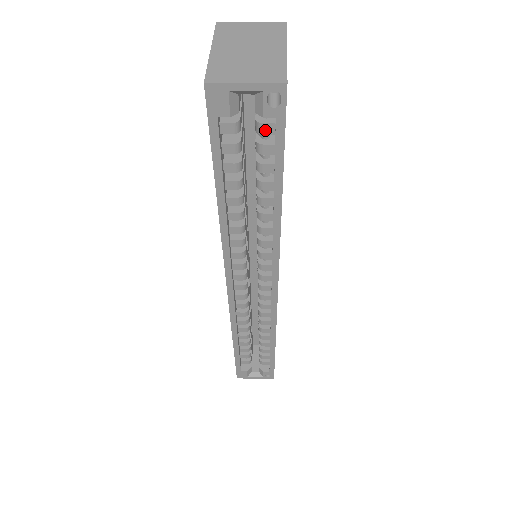
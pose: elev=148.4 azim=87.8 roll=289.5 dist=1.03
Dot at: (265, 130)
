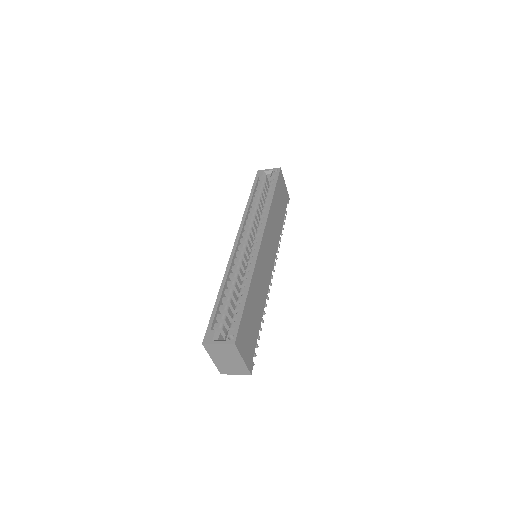
Dot at: (272, 181)
